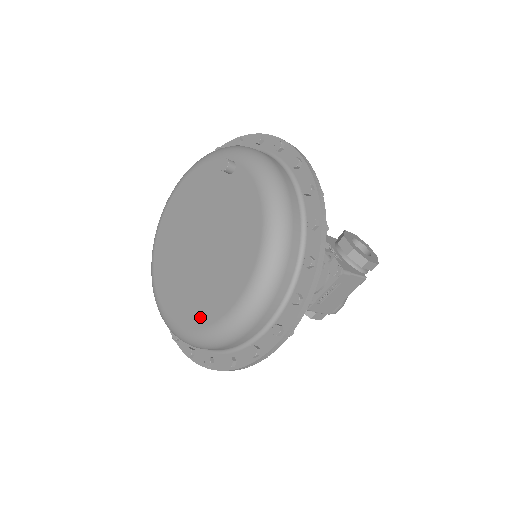
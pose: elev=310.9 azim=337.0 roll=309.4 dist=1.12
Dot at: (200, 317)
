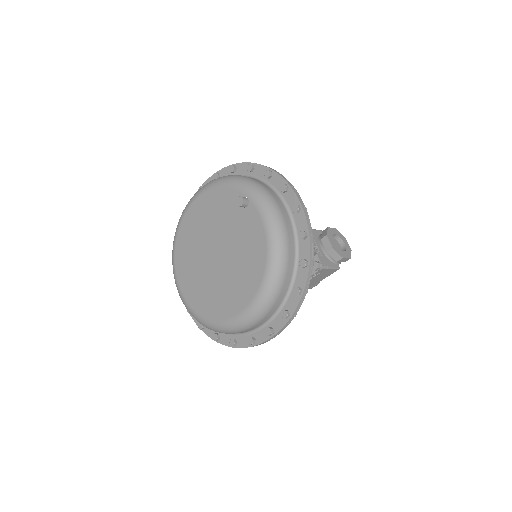
Dot at: (213, 312)
